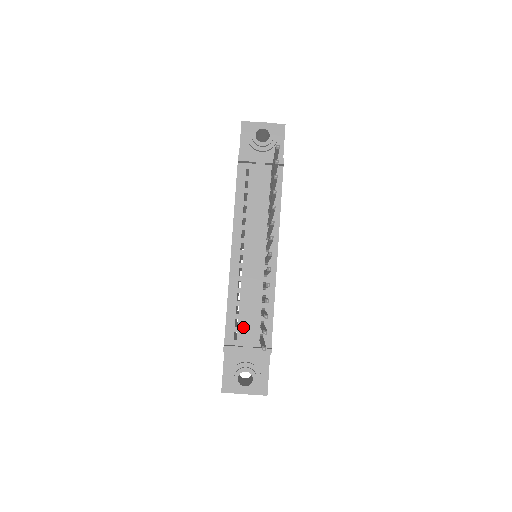
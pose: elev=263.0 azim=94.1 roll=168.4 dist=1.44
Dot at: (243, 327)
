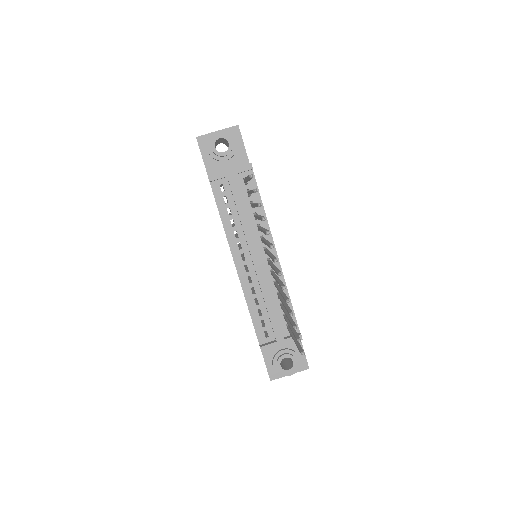
Dot at: (270, 325)
